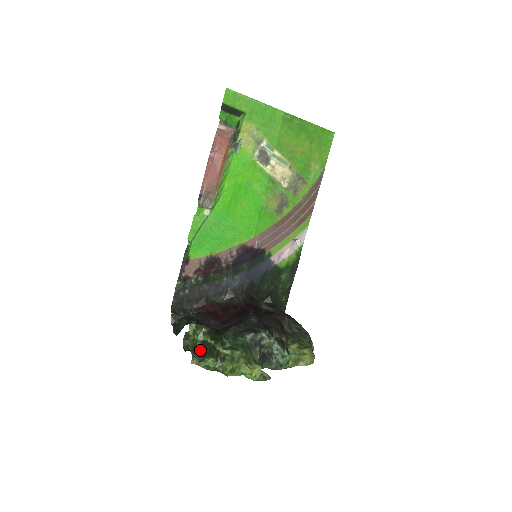
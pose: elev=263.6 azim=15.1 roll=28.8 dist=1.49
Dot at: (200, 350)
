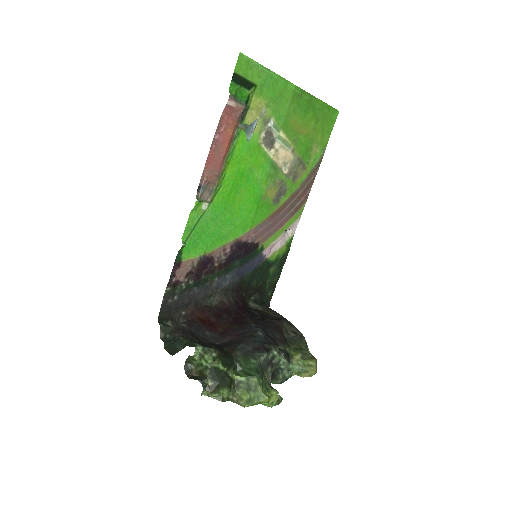
Dot at: (211, 379)
